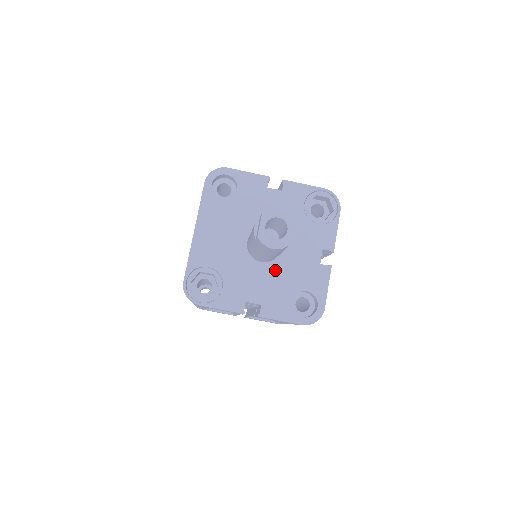
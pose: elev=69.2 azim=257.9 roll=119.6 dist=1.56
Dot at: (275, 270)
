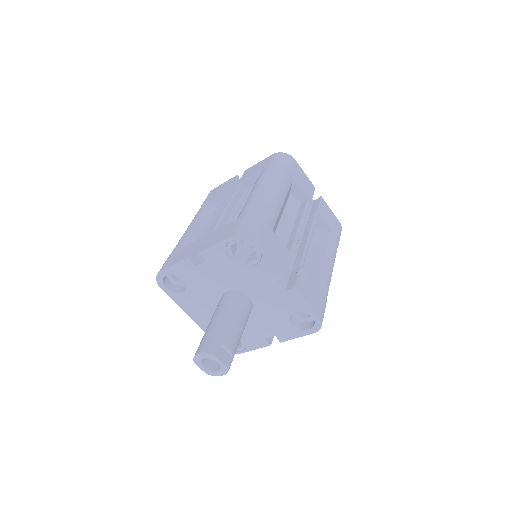
Dot at: (260, 313)
